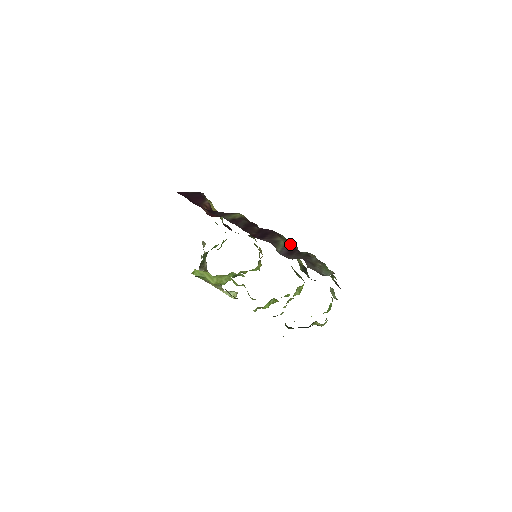
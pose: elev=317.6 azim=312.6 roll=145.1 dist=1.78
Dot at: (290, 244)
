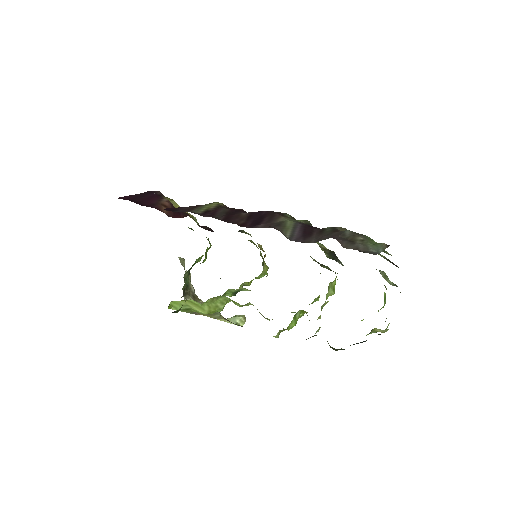
Dot at: occluded
